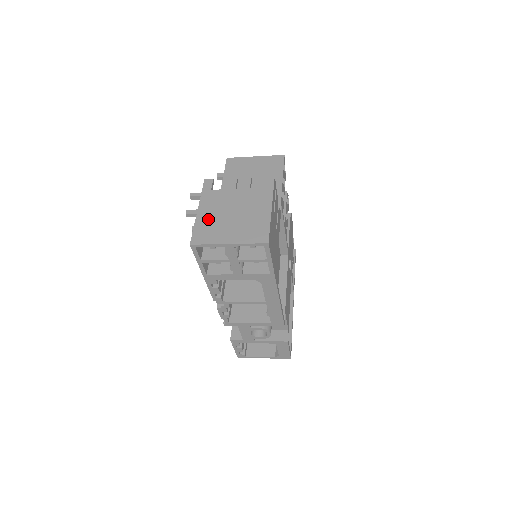
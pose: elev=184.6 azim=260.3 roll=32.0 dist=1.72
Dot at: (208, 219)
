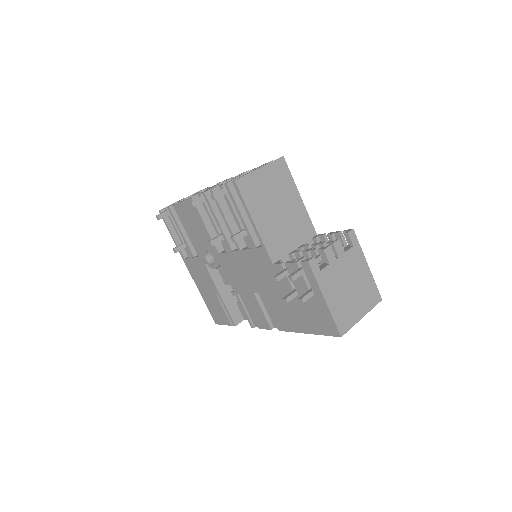
Dot at: (338, 304)
